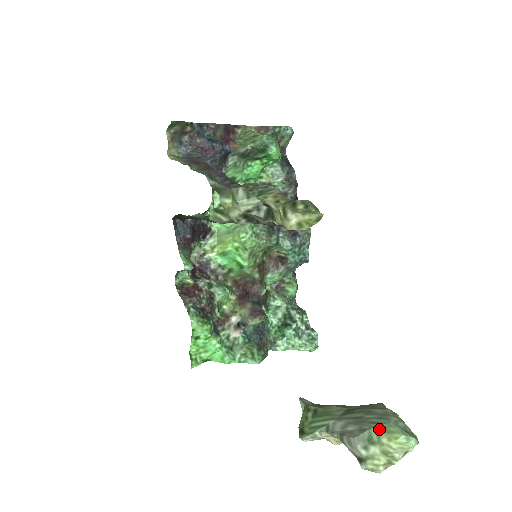
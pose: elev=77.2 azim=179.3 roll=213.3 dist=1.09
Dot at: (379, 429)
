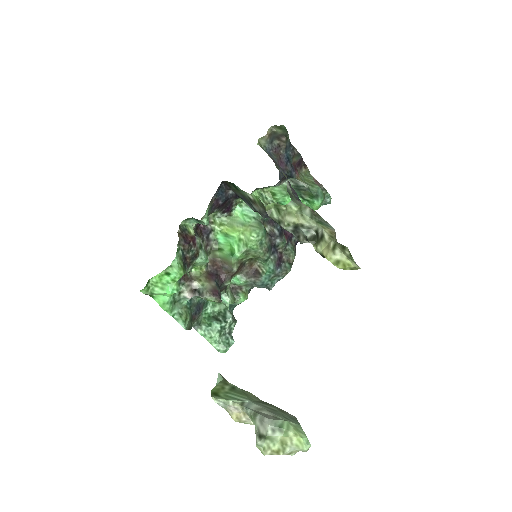
Dot at: (291, 424)
